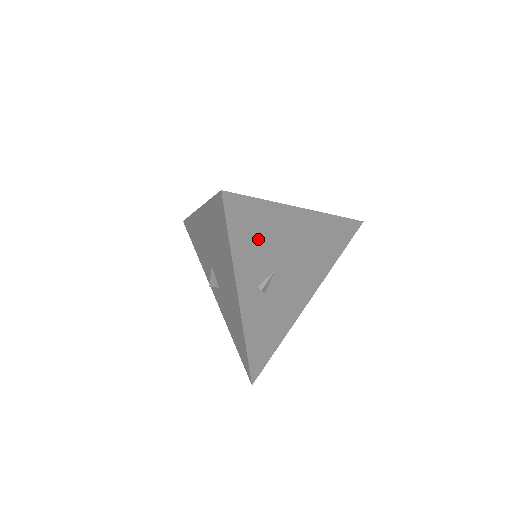
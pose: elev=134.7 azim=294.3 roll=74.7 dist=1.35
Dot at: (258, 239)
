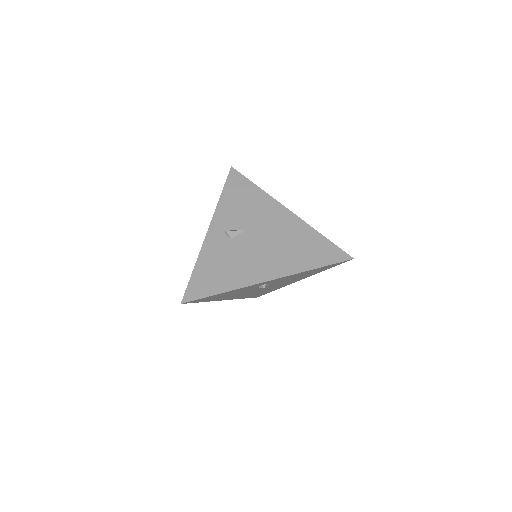
Dot at: (242, 203)
